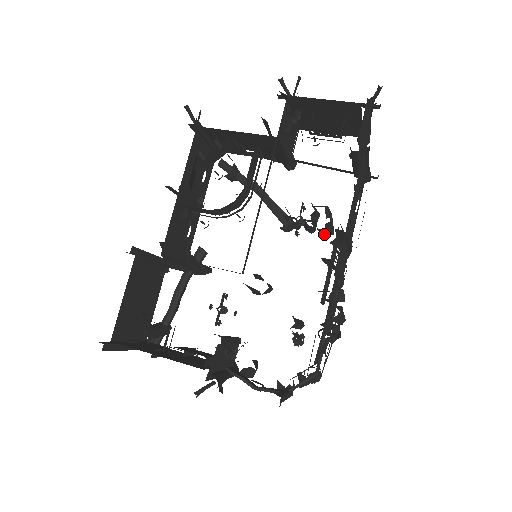
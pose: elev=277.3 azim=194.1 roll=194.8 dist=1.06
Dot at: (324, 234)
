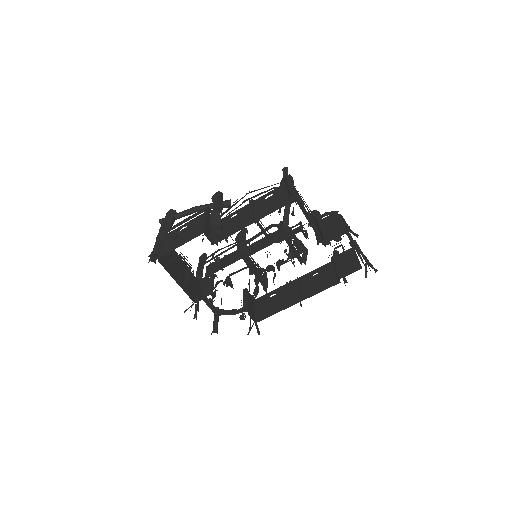
Dot at: occluded
